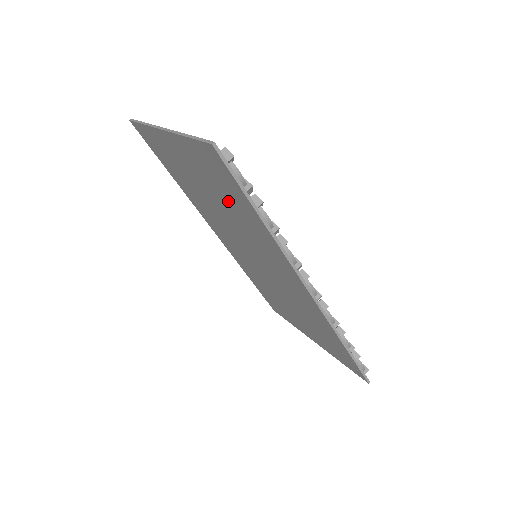
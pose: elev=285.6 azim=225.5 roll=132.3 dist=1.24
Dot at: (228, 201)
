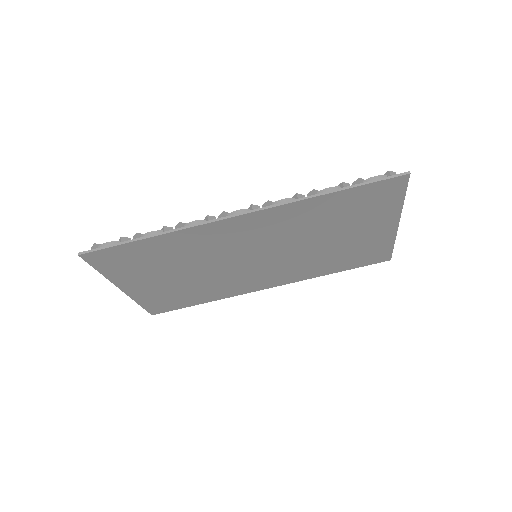
Dot at: (162, 261)
